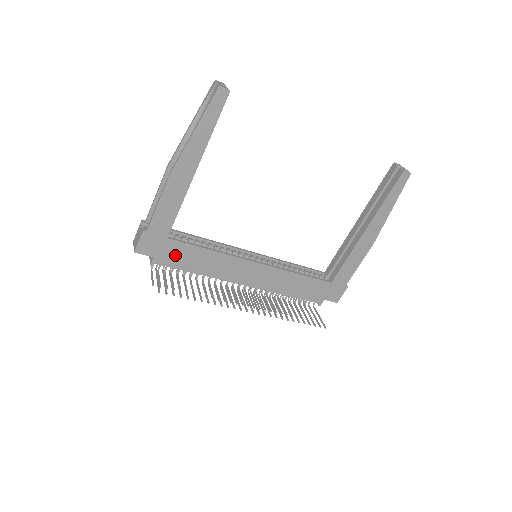
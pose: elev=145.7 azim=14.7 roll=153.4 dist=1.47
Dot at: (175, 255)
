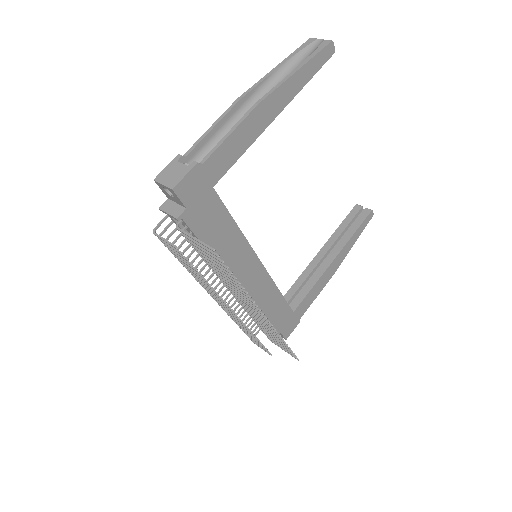
Dot at: (206, 216)
